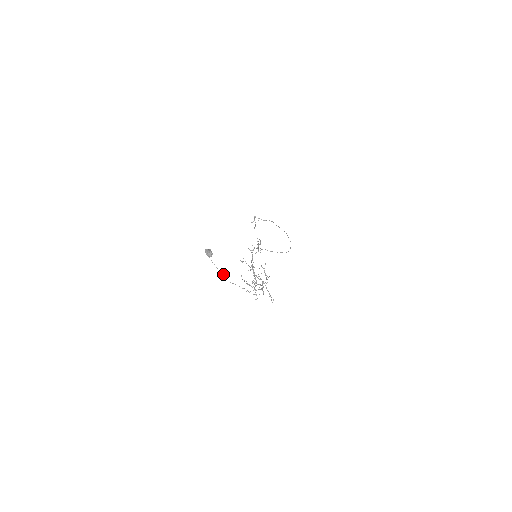
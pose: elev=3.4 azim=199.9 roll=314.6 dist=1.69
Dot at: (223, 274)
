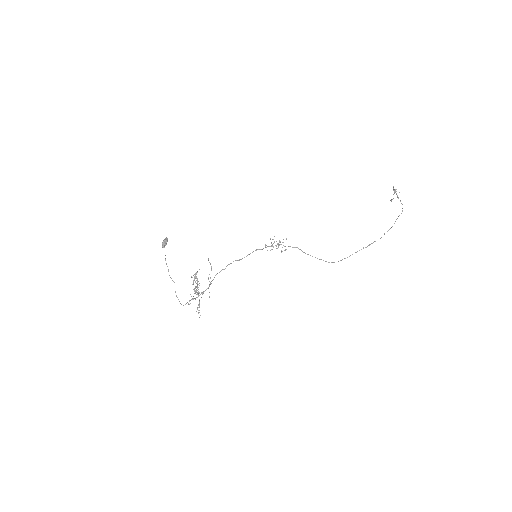
Dot at: occluded
